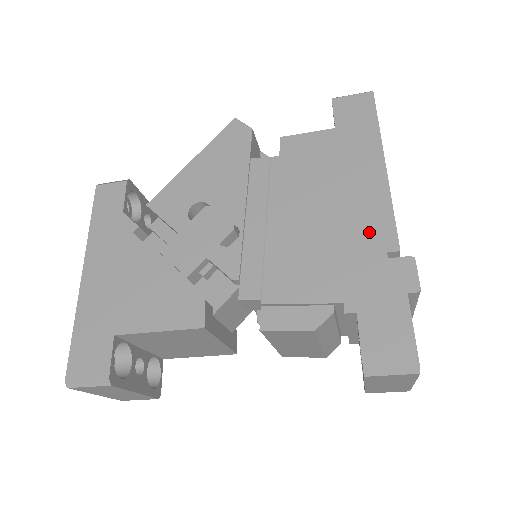
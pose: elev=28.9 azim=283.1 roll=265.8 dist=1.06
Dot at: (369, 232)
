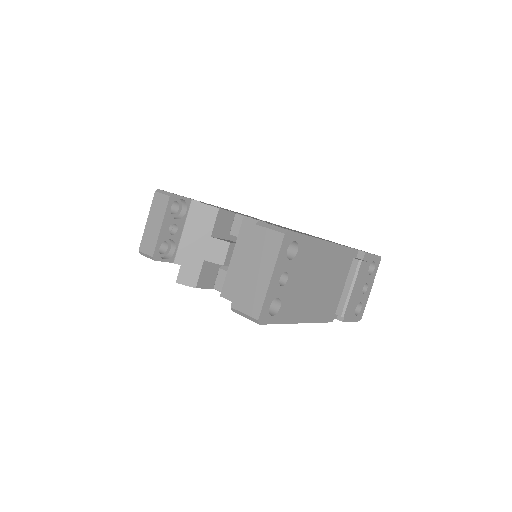
Dot at: occluded
